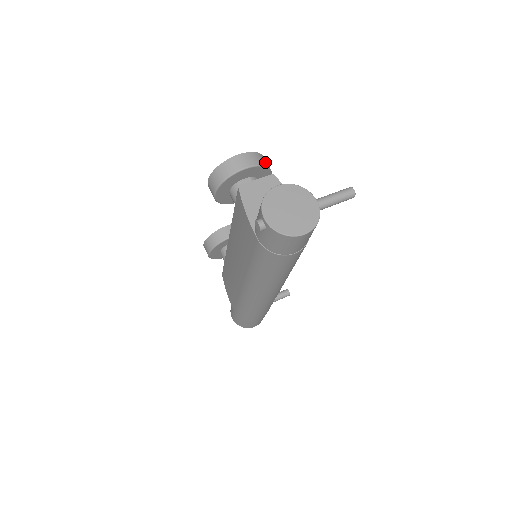
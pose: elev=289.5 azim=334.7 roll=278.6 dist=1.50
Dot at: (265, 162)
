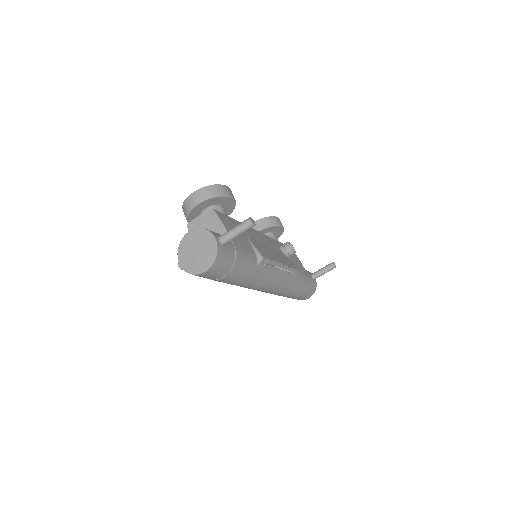
Dot at: (216, 192)
